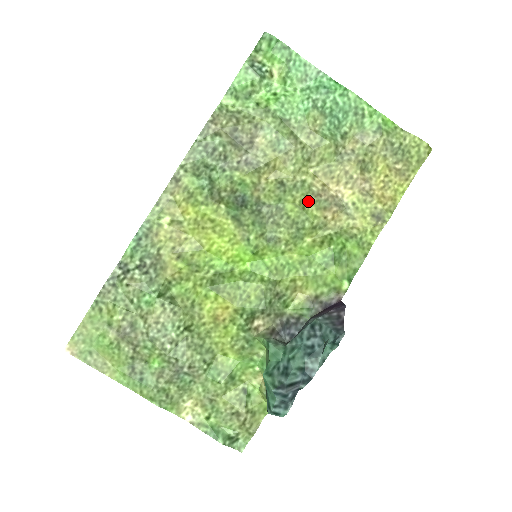
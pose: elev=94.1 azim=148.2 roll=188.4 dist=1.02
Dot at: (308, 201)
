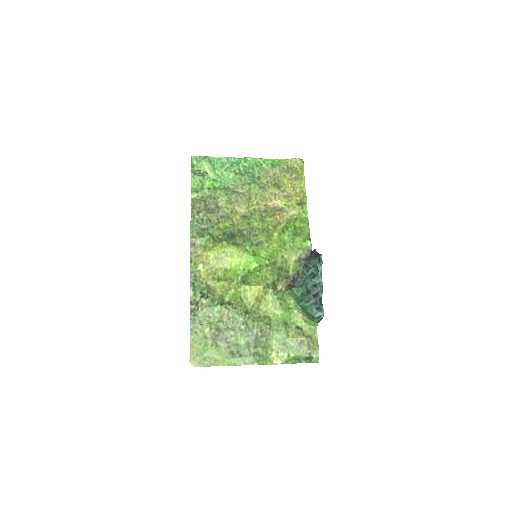
Dot at: (263, 217)
